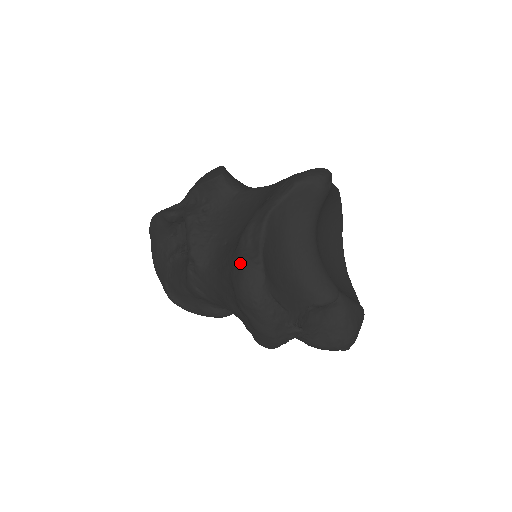
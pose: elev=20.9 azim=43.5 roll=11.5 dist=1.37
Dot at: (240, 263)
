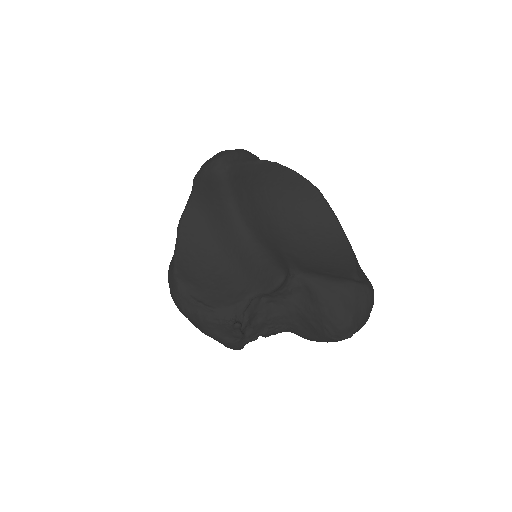
Dot at: occluded
